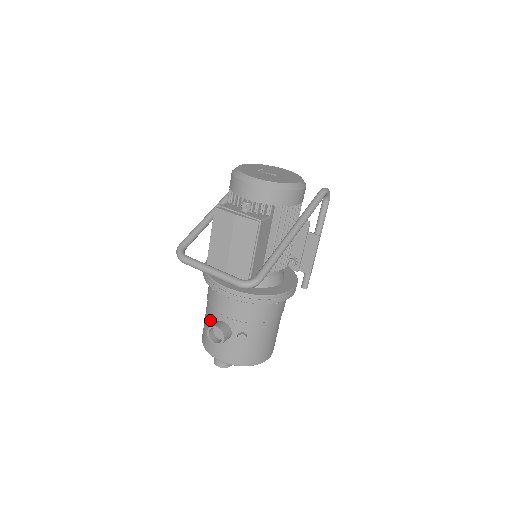
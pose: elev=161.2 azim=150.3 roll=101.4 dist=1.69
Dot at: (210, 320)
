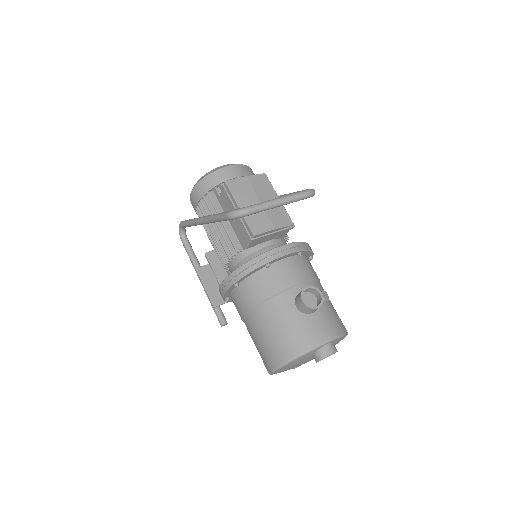
Dot at: (286, 310)
